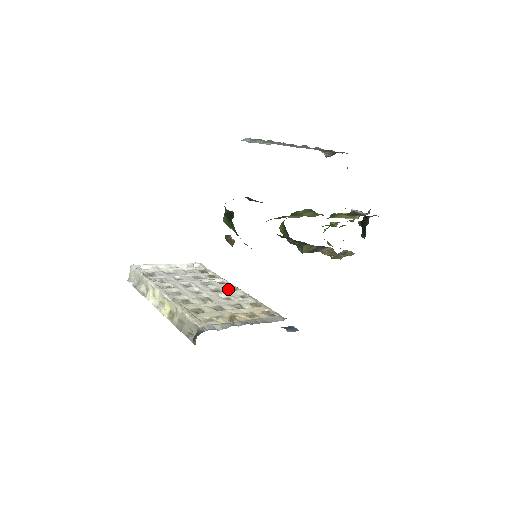
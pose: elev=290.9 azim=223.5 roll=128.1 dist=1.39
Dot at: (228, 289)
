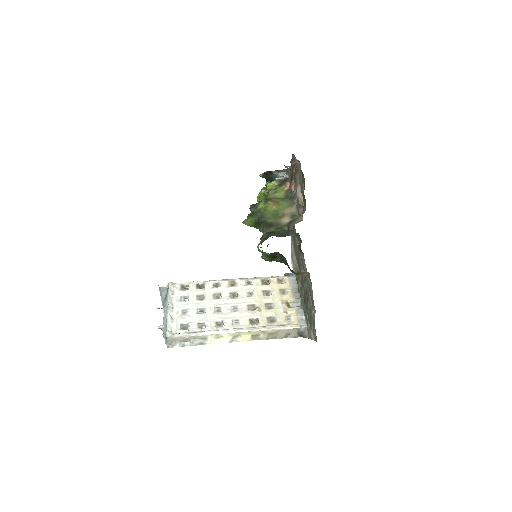
Dot at: (233, 286)
